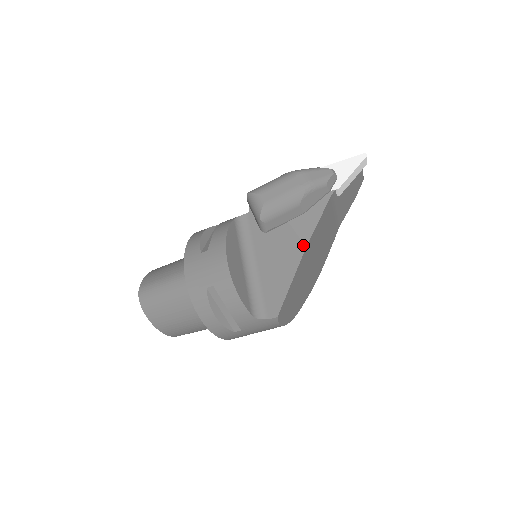
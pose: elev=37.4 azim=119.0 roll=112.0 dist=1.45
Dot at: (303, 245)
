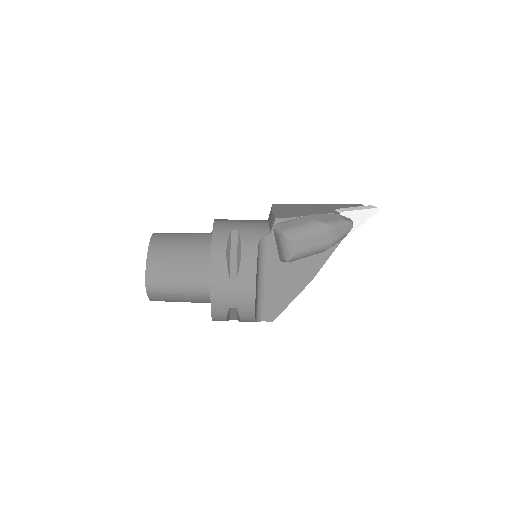
Dot at: (310, 278)
